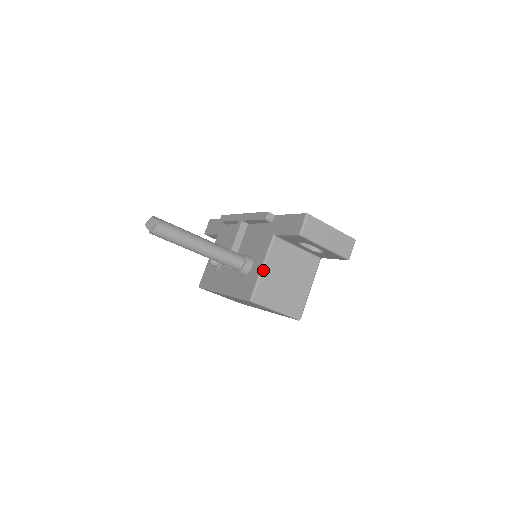
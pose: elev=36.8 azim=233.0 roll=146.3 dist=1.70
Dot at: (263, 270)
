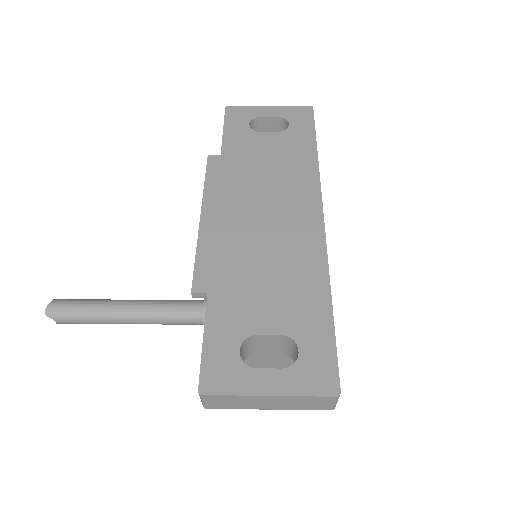
Dot at: occluded
